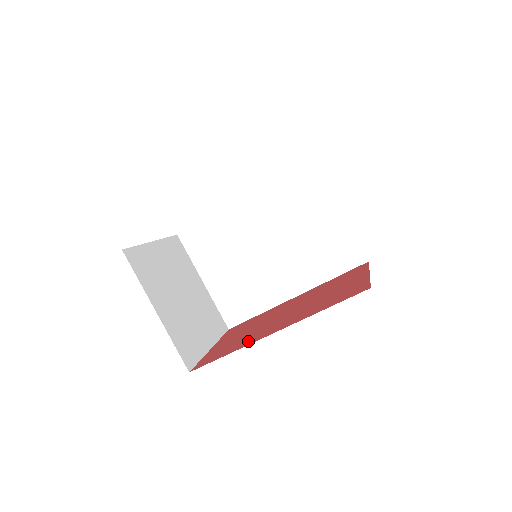
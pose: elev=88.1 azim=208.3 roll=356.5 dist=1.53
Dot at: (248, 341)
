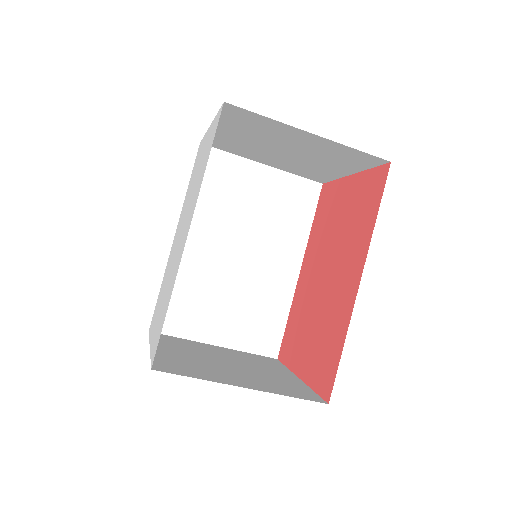
Dot at: (341, 319)
